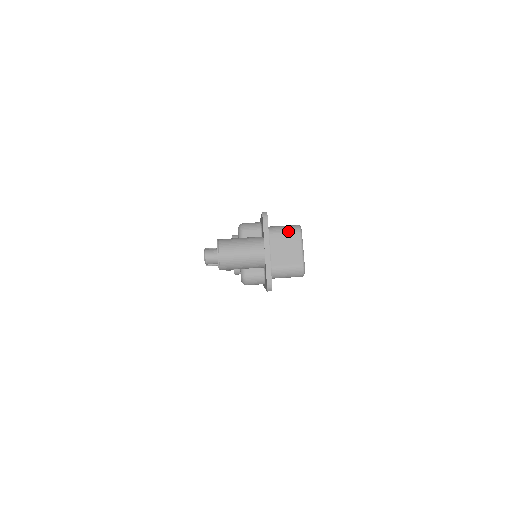
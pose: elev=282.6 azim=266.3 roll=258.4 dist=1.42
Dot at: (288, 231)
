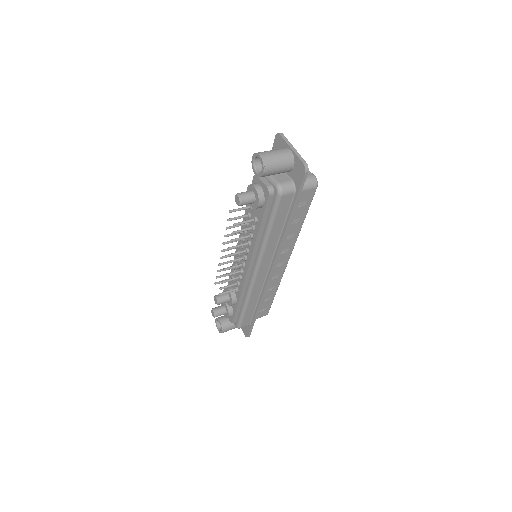
Dot at: occluded
